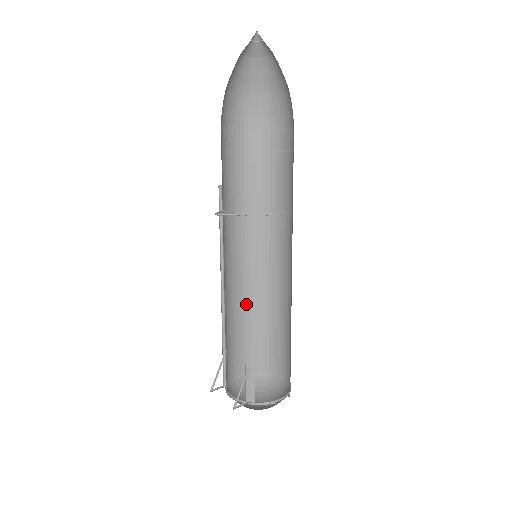
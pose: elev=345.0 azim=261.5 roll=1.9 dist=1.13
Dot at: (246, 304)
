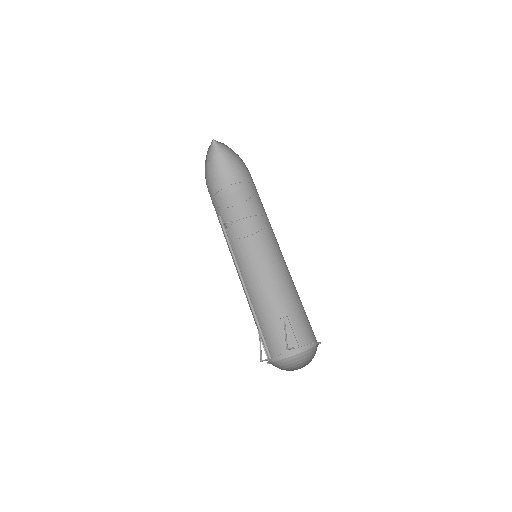
Dot at: (258, 306)
